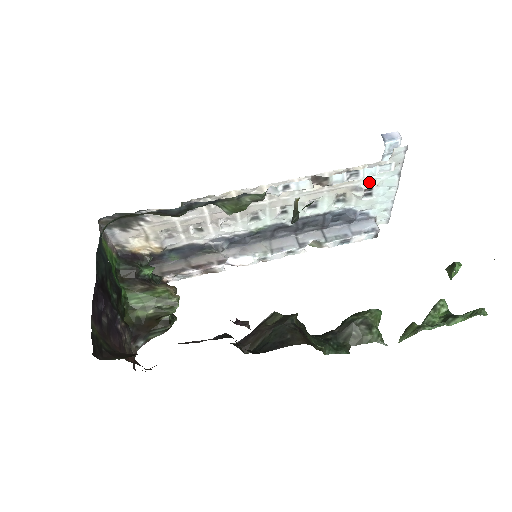
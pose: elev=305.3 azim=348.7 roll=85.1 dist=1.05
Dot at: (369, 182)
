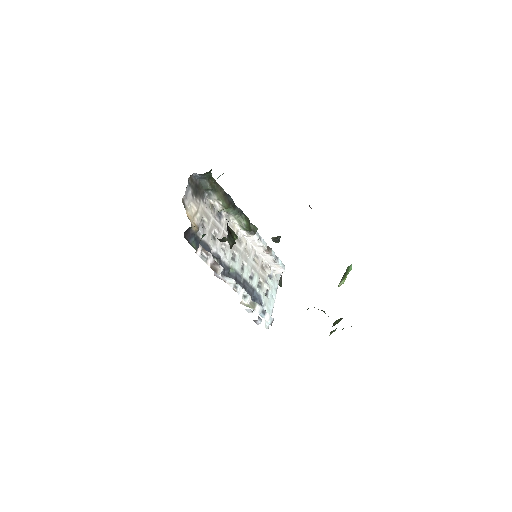
Dot at: (269, 283)
